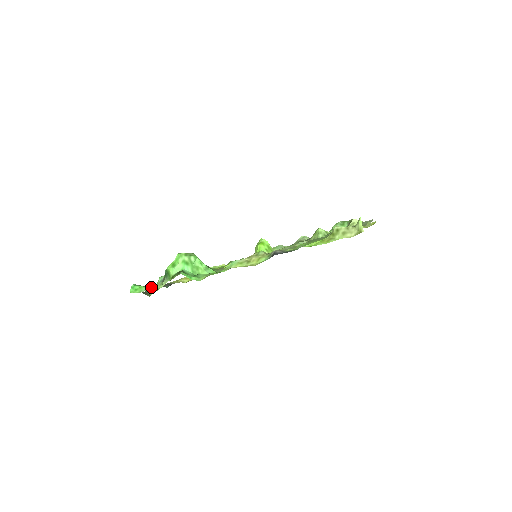
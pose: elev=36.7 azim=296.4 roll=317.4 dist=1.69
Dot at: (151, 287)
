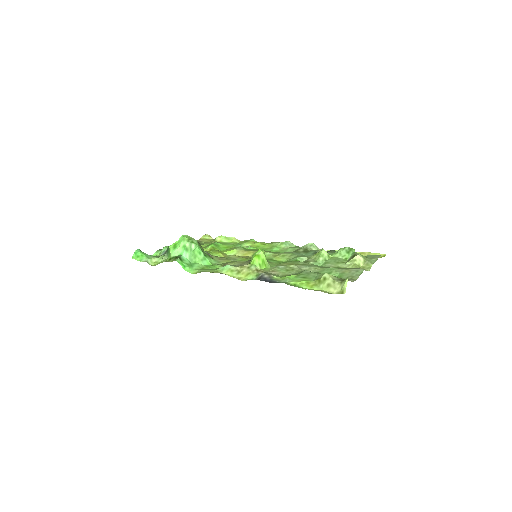
Dot at: (151, 259)
